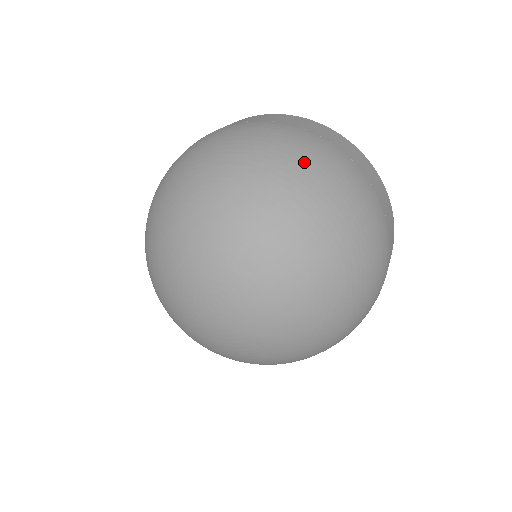
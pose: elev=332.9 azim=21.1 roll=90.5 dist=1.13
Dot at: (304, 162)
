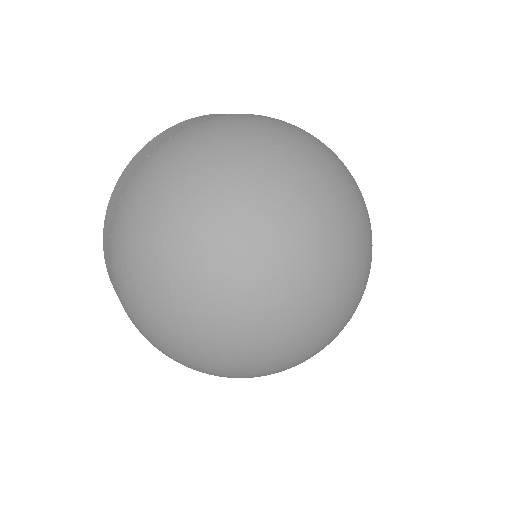
Dot at: (267, 127)
